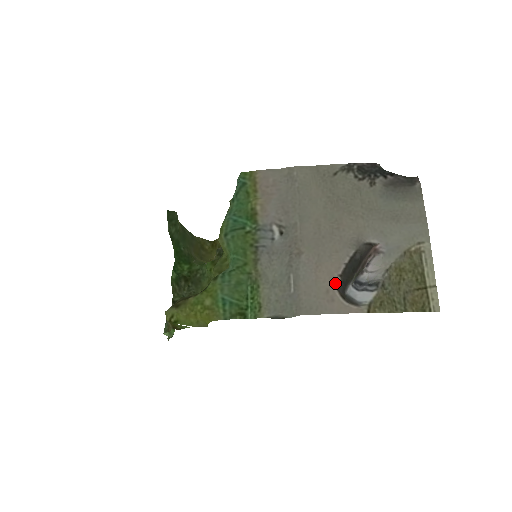
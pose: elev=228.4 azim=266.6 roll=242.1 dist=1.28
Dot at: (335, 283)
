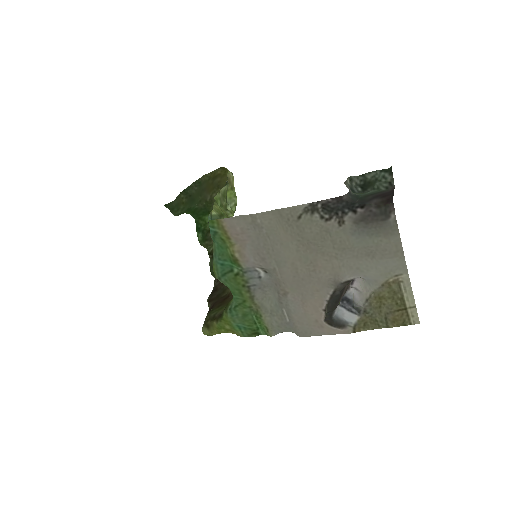
Dot at: (321, 316)
